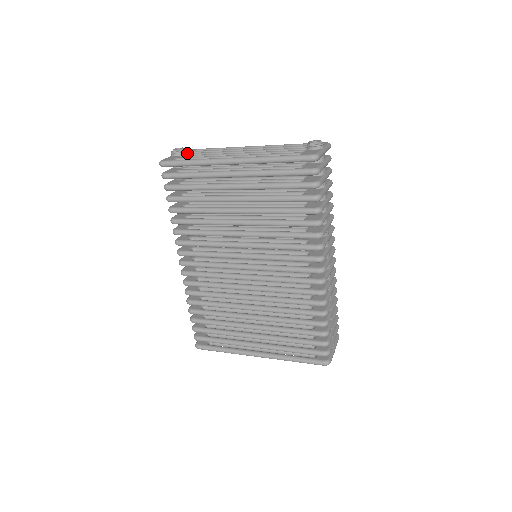
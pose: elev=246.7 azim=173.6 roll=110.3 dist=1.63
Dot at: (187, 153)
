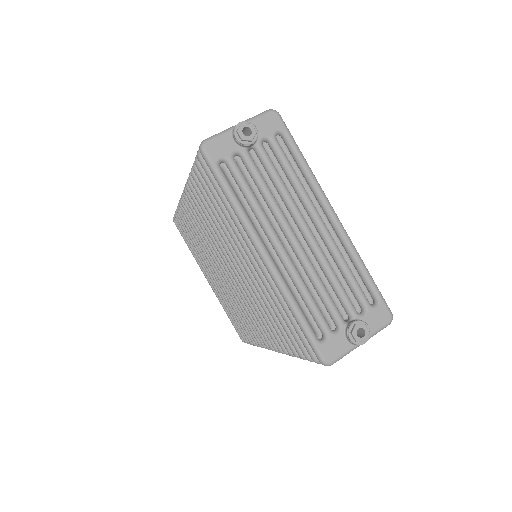
Dot at: (256, 143)
